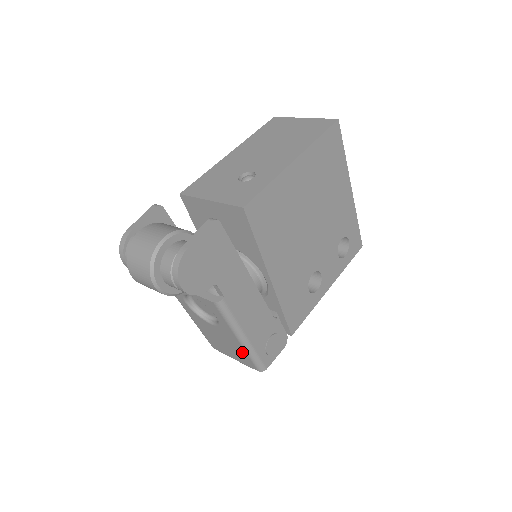
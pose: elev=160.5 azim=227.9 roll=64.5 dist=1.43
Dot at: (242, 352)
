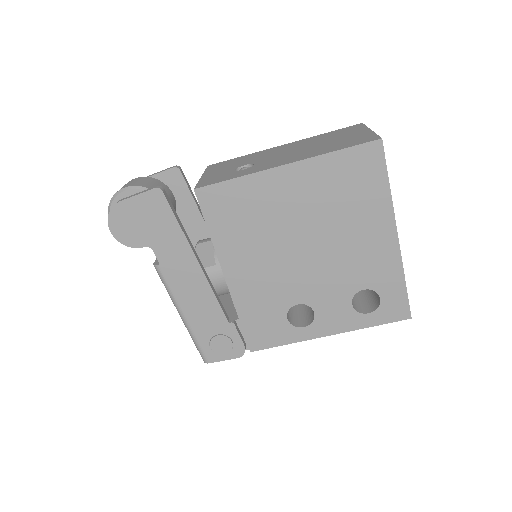
Dot at: occluded
